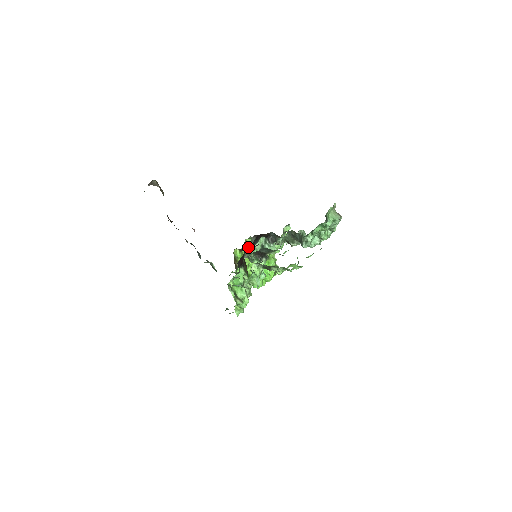
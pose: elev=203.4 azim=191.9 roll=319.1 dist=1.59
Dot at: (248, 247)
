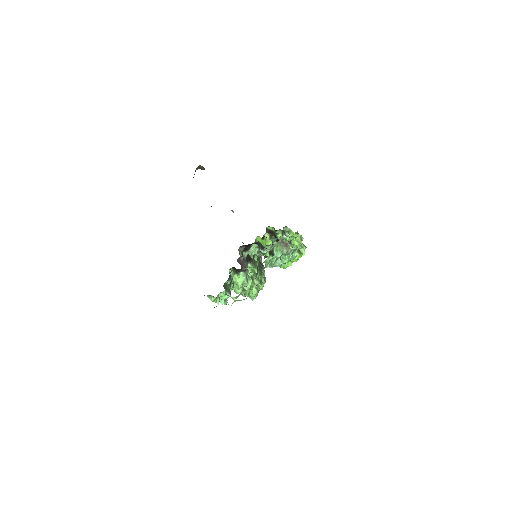
Dot at: occluded
